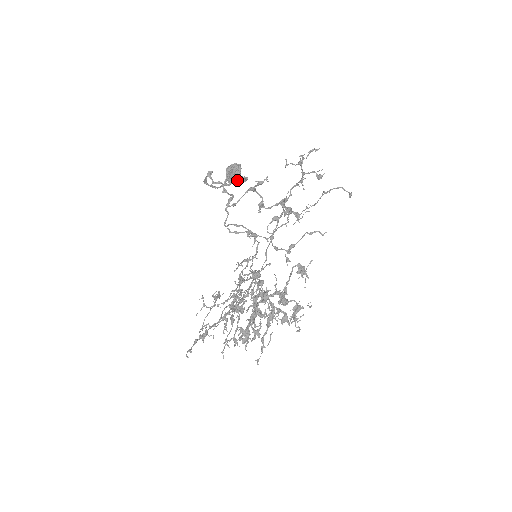
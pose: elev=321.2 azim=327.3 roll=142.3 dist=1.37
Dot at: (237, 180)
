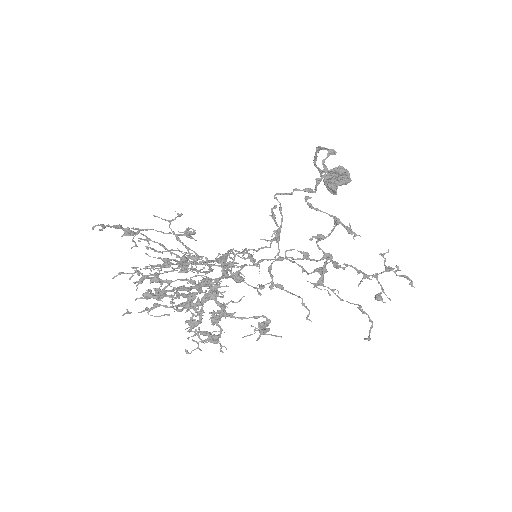
Dot at: (331, 183)
